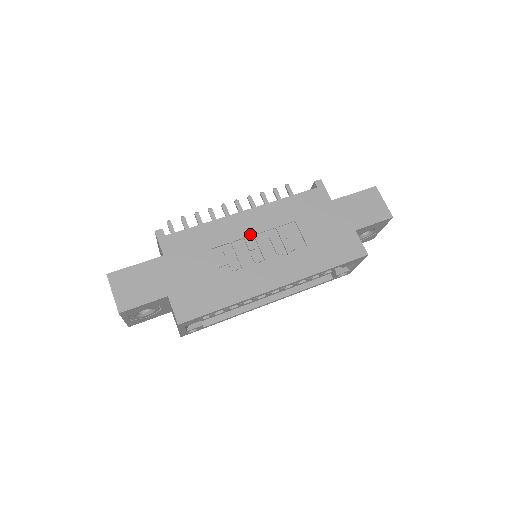
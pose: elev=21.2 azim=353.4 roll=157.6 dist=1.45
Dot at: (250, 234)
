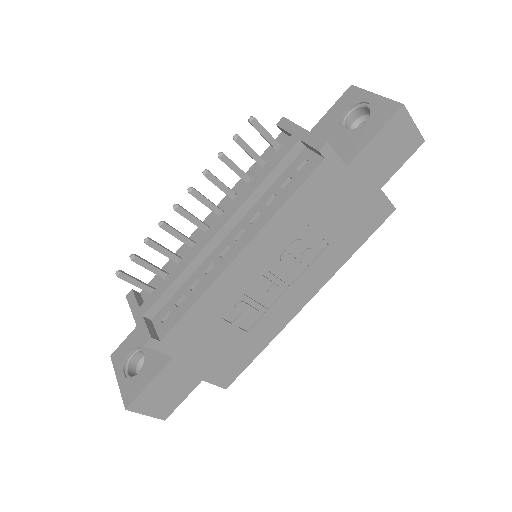
Dot at: (259, 274)
